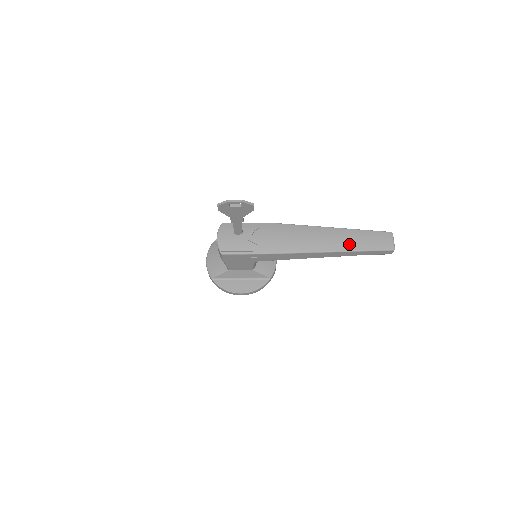
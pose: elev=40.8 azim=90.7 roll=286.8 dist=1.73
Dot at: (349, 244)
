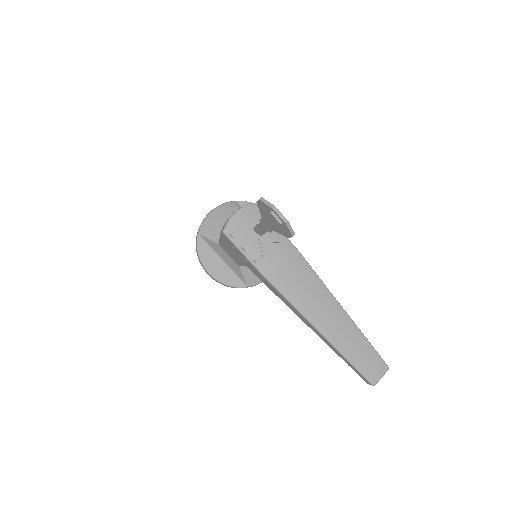
Dot at: (342, 341)
